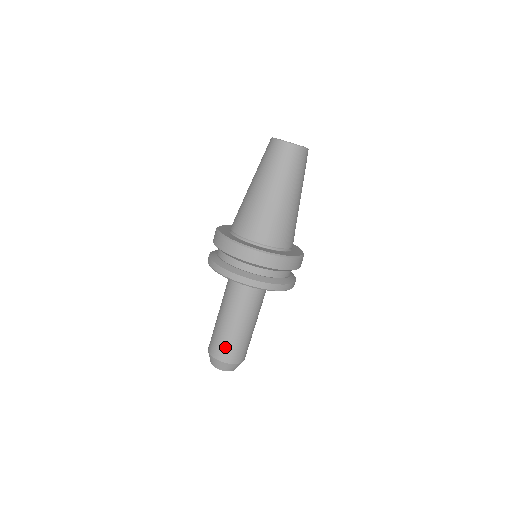
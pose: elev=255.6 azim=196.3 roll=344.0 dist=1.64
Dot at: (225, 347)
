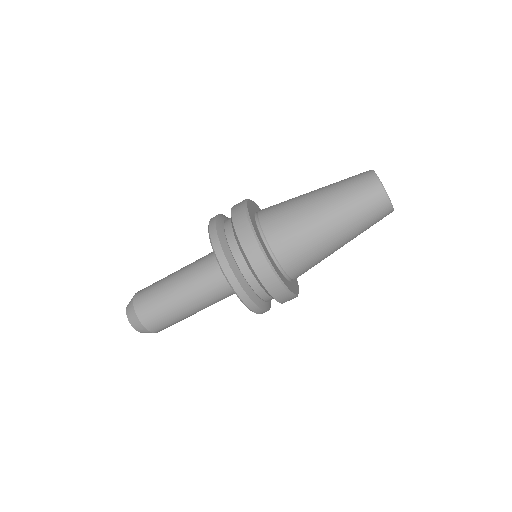
Dot at: (169, 325)
